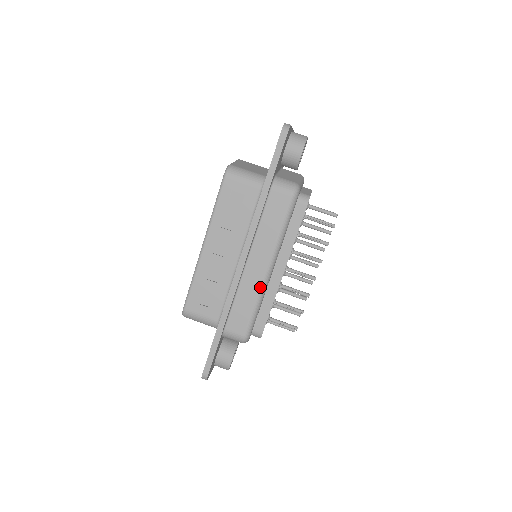
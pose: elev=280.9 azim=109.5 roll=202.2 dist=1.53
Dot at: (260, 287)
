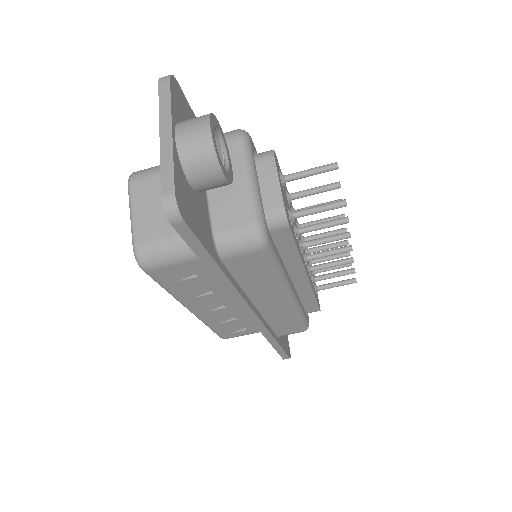
Dot at: (291, 310)
